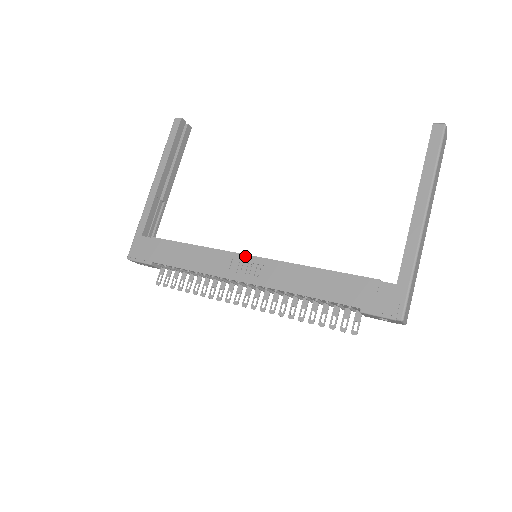
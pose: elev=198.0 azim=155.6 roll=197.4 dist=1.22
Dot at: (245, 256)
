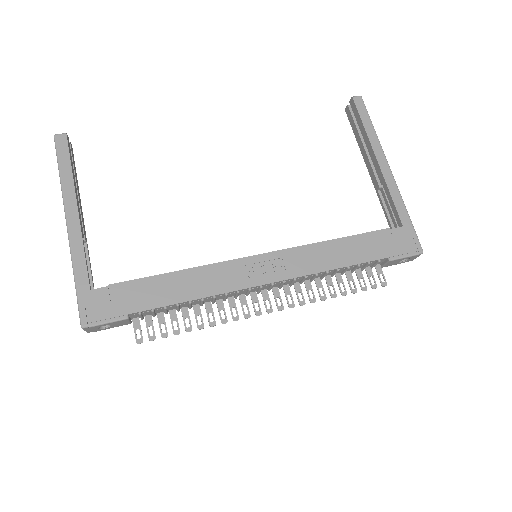
Dot at: (254, 257)
